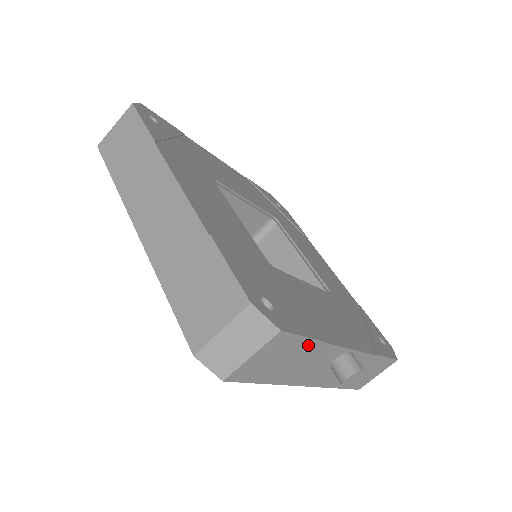
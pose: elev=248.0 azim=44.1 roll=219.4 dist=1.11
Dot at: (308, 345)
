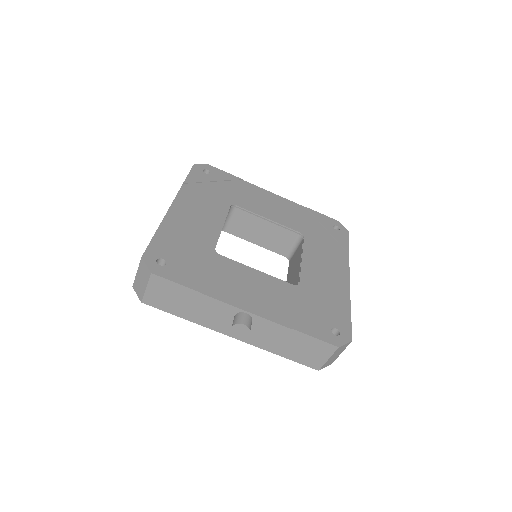
Dot at: (189, 292)
